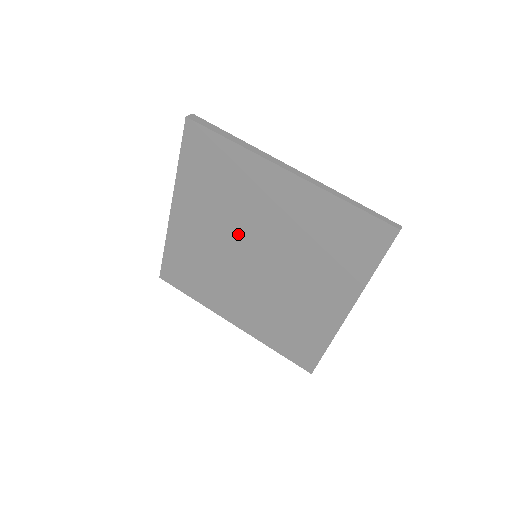
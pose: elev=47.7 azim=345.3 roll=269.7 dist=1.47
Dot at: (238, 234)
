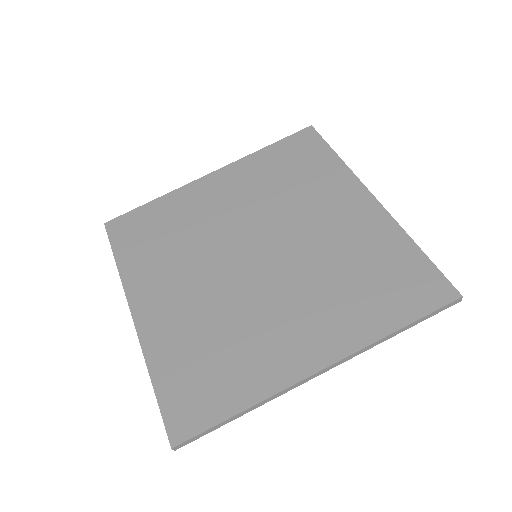
Dot at: (262, 223)
